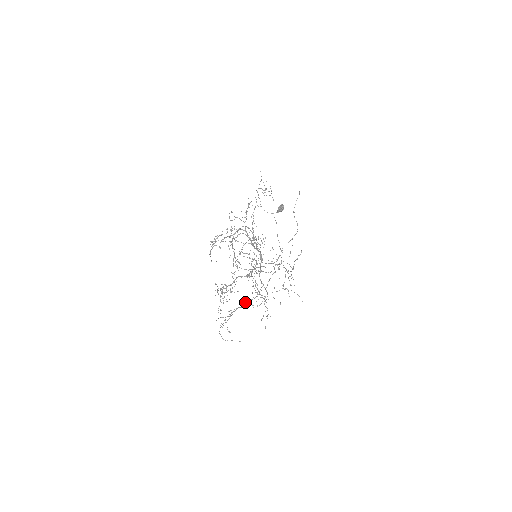
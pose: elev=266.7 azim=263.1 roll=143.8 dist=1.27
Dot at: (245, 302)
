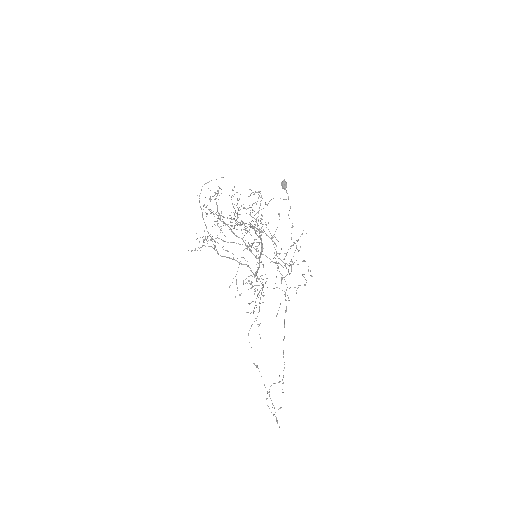
Dot at: (233, 259)
